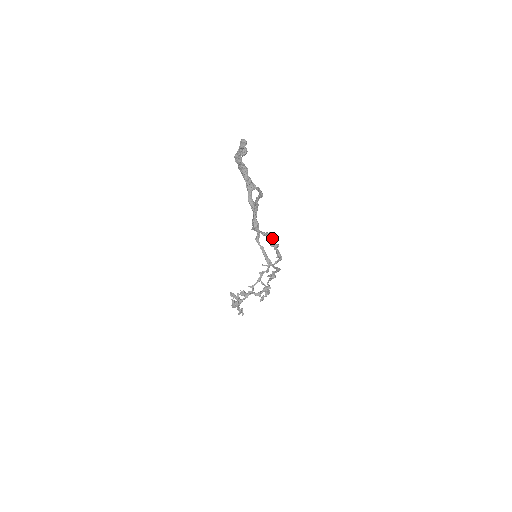
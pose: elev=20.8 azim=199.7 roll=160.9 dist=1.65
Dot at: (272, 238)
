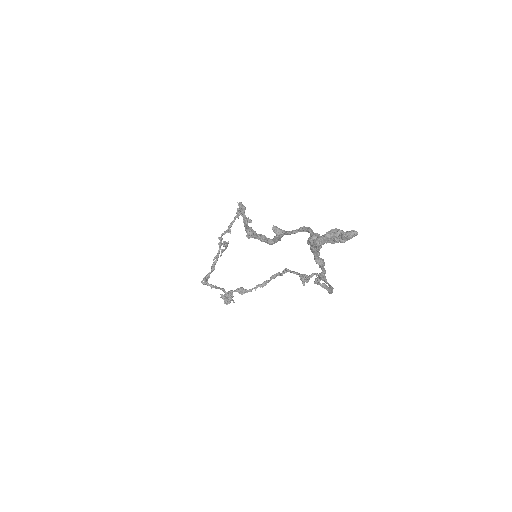
Dot at: occluded
